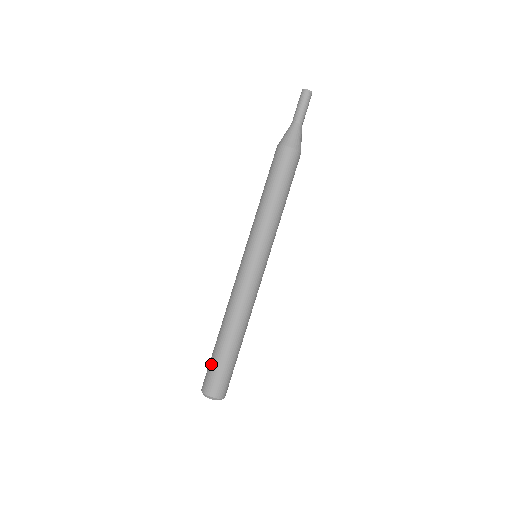
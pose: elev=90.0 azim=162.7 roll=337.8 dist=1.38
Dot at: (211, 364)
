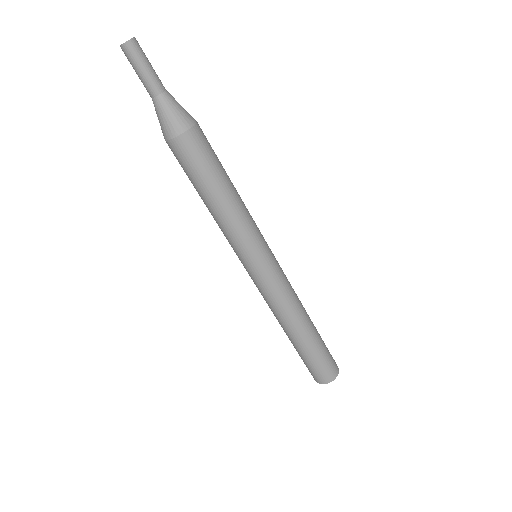
Dot at: occluded
